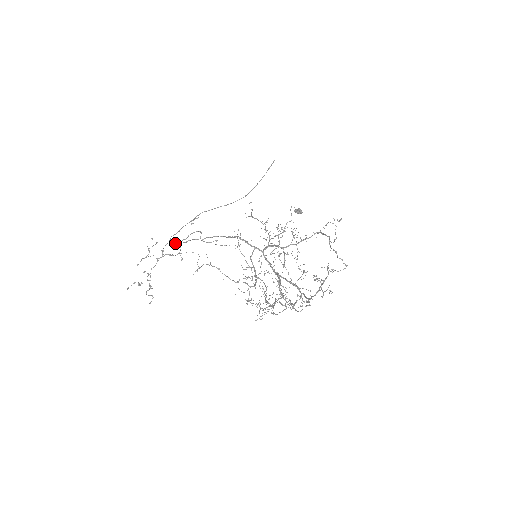
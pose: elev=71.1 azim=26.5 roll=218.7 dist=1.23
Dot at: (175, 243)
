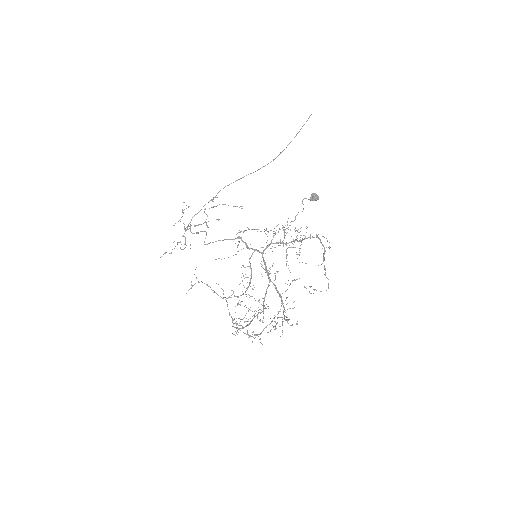
Dot at: occluded
